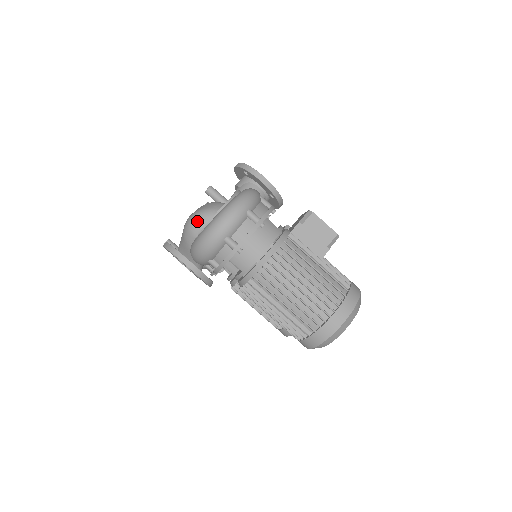
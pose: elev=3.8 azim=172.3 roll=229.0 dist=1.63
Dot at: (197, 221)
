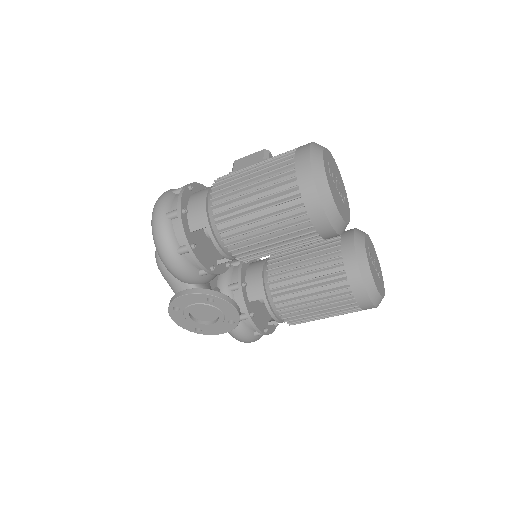
Dot at: occluded
